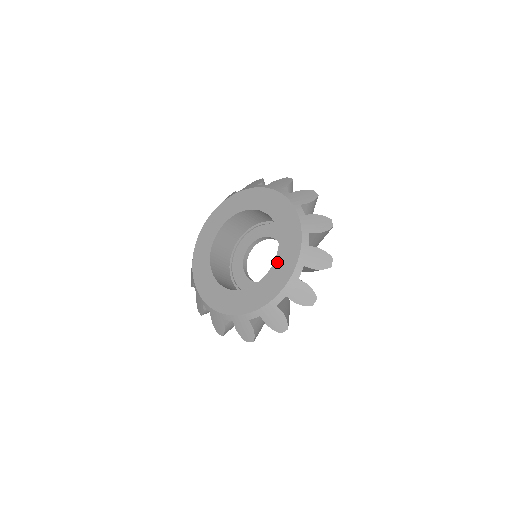
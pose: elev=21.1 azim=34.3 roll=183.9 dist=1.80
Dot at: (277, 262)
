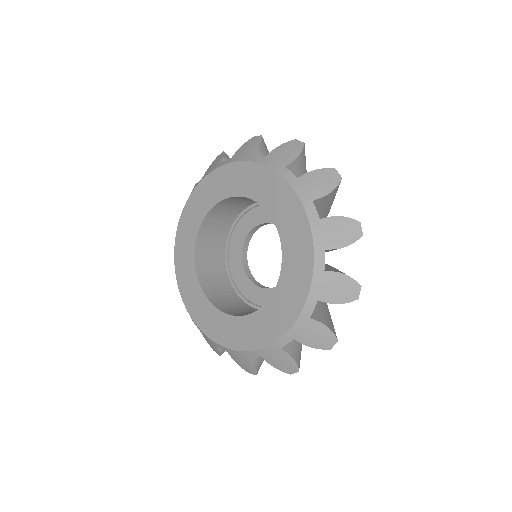
Dot at: (244, 321)
